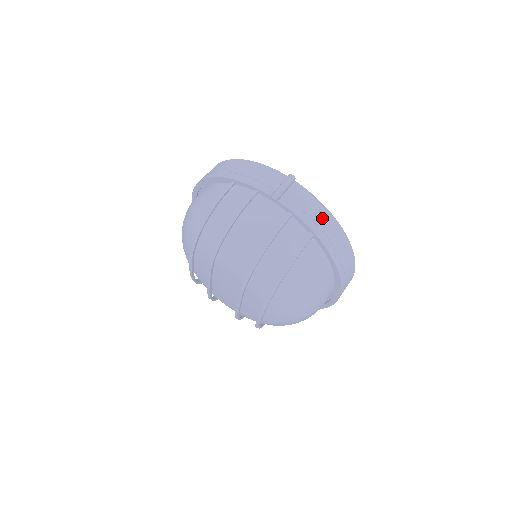
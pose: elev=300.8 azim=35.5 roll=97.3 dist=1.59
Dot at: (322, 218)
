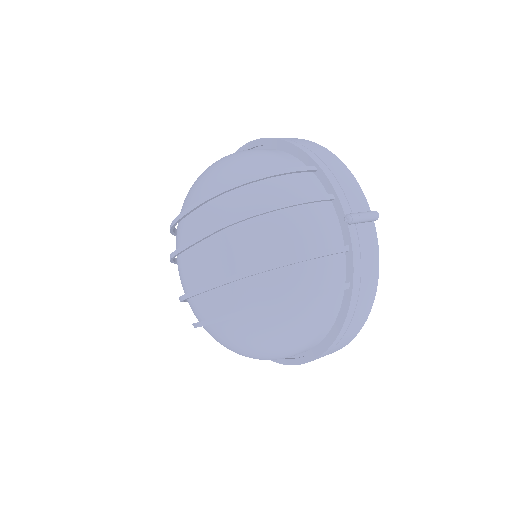
Dot at: (369, 279)
